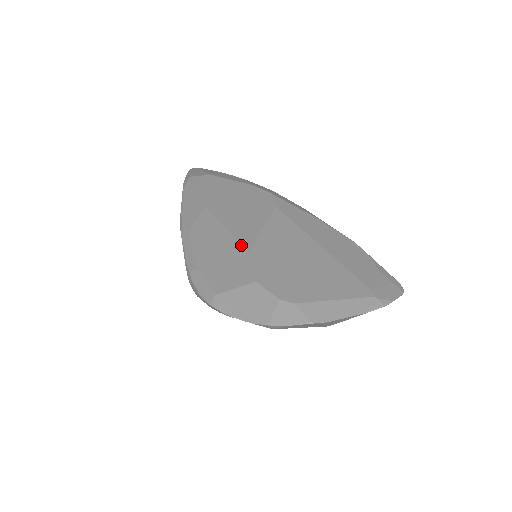
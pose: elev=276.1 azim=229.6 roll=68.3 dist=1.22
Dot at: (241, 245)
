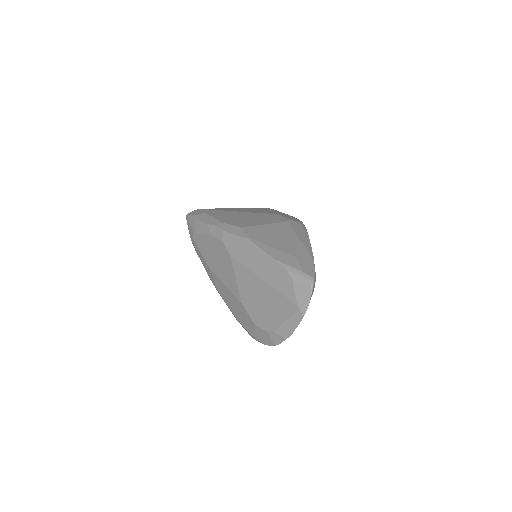
Dot at: (237, 299)
